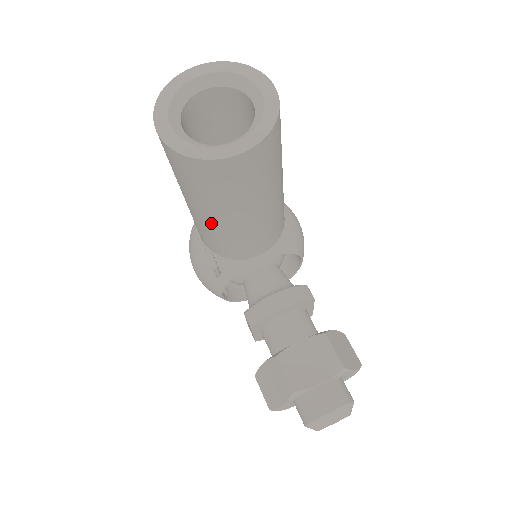
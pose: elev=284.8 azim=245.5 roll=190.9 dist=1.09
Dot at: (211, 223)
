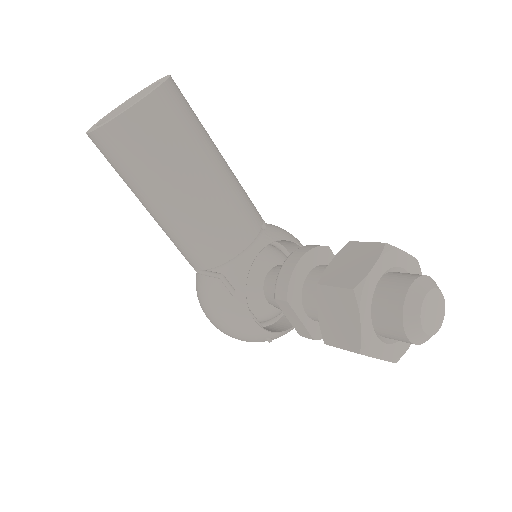
Dot at: (181, 208)
